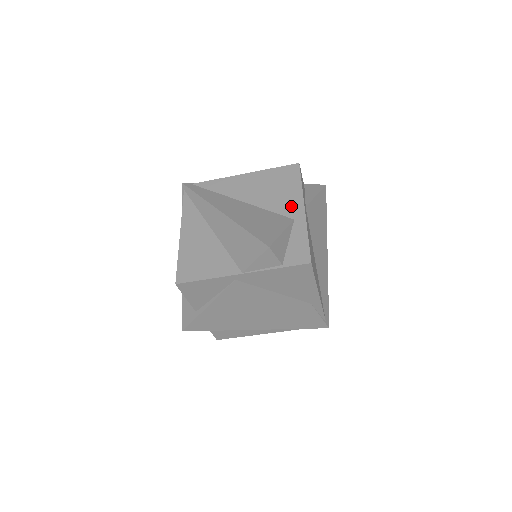
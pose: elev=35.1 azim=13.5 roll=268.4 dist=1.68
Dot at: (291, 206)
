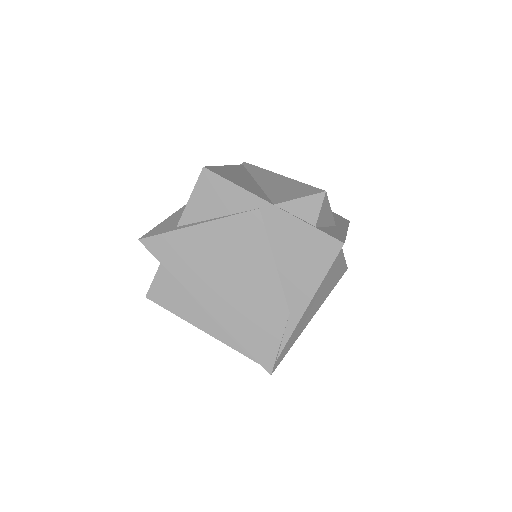
Dot at: (336, 222)
